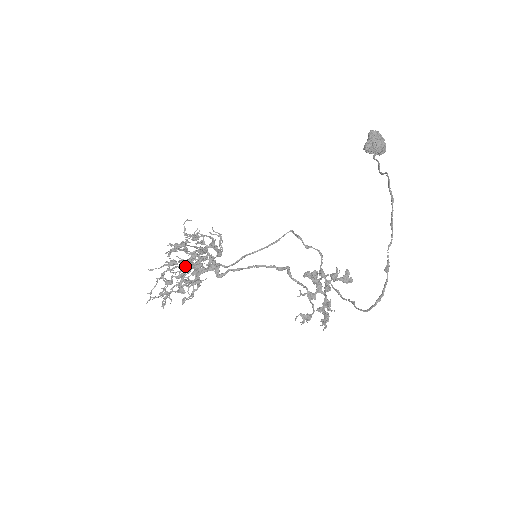
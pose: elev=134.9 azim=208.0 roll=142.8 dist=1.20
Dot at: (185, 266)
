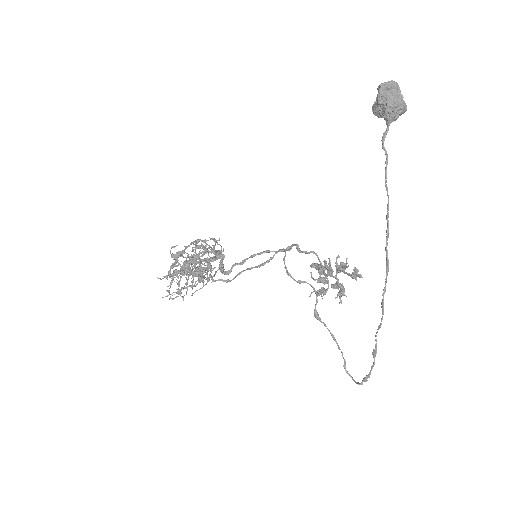
Dot at: occluded
